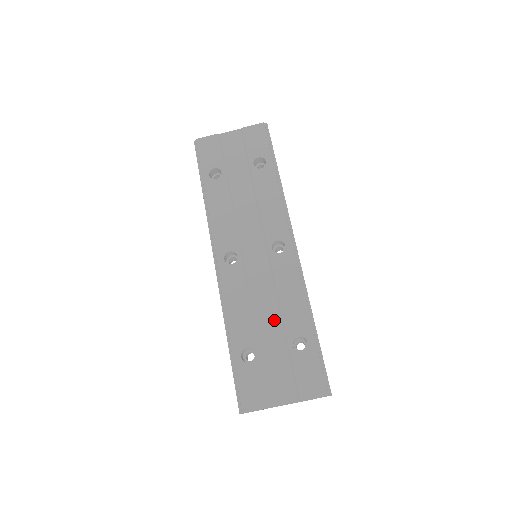
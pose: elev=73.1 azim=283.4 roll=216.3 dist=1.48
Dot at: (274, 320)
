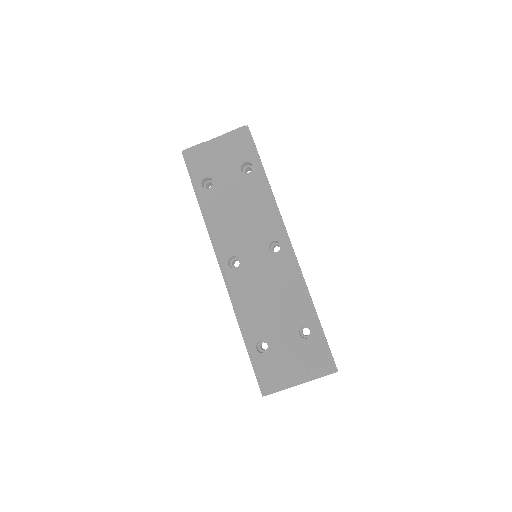
Dot at: (280, 314)
